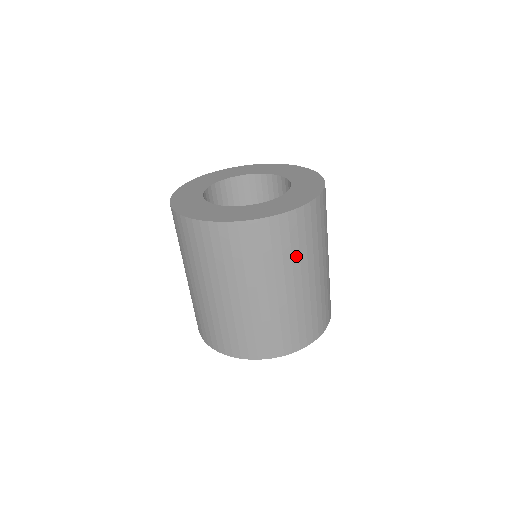
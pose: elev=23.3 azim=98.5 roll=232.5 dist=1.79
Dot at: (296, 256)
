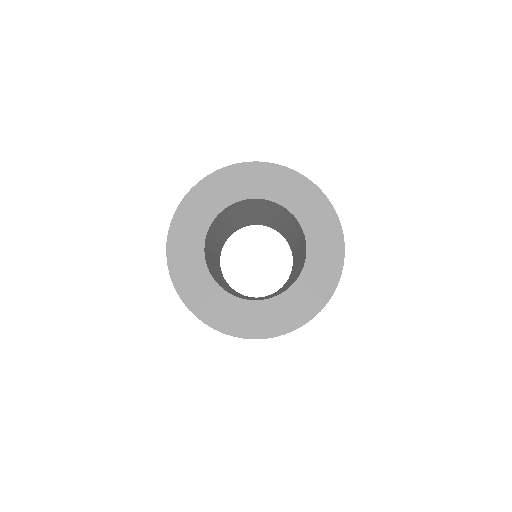
Dot at: occluded
